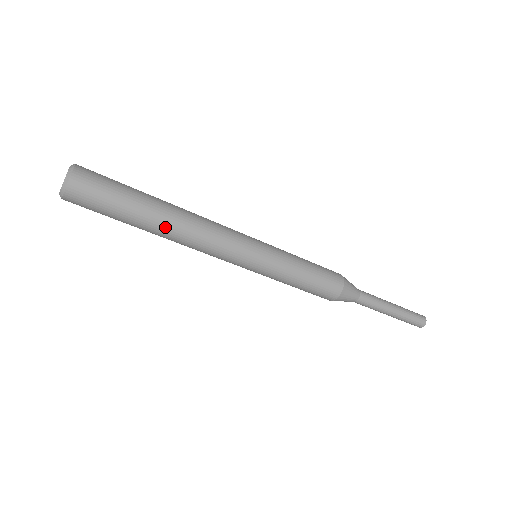
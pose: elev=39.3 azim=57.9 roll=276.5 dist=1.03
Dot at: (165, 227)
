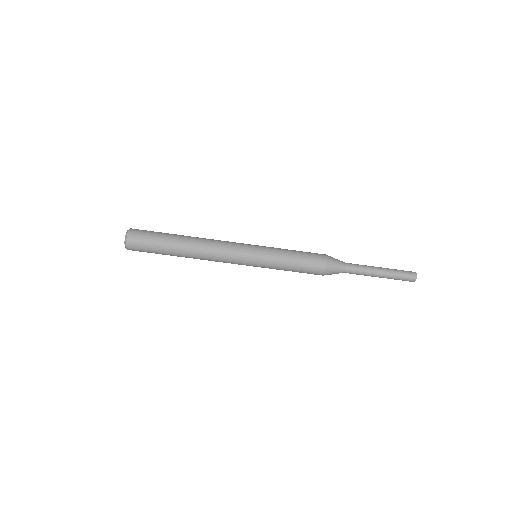
Dot at: (187, 252)
